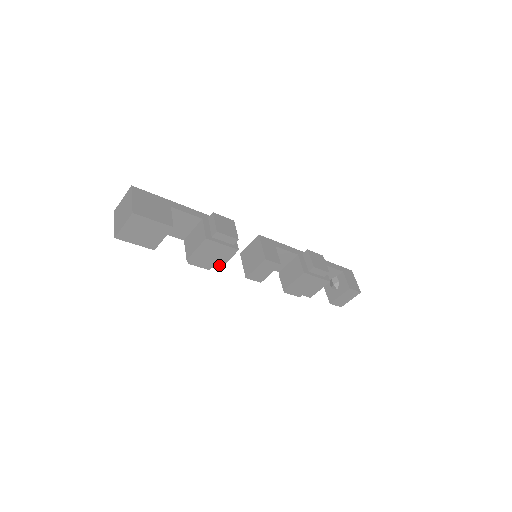
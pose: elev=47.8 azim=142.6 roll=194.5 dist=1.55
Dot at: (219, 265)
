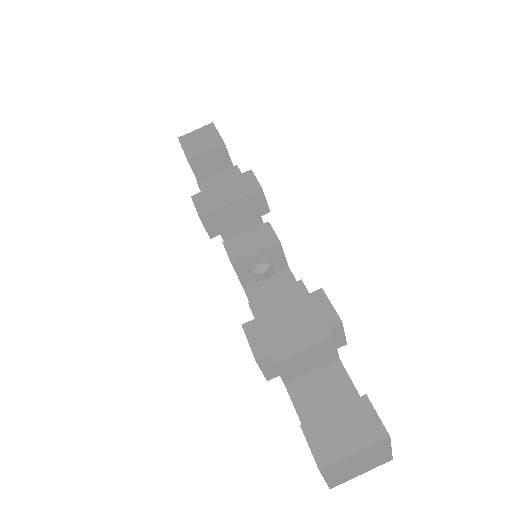
Dot at: (216, 205)
